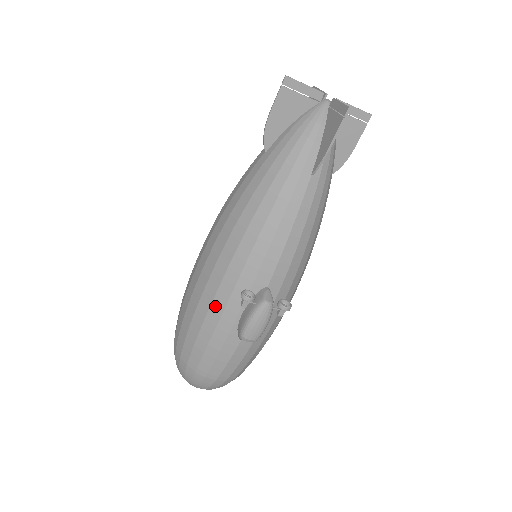
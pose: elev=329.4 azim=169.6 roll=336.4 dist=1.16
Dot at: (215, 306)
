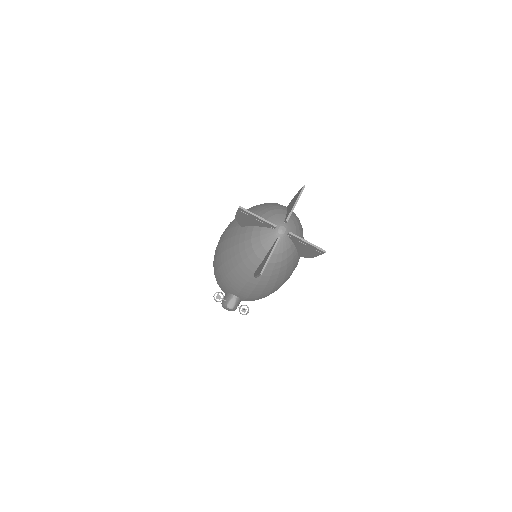
Dot at: (215, 276)
